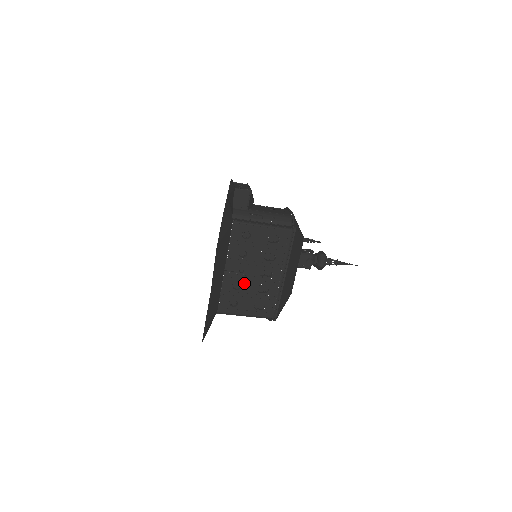
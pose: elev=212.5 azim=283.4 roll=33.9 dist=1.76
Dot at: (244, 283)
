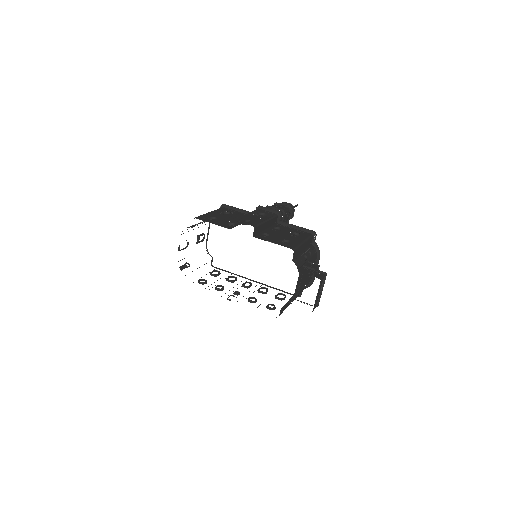
Dot at: occluded
